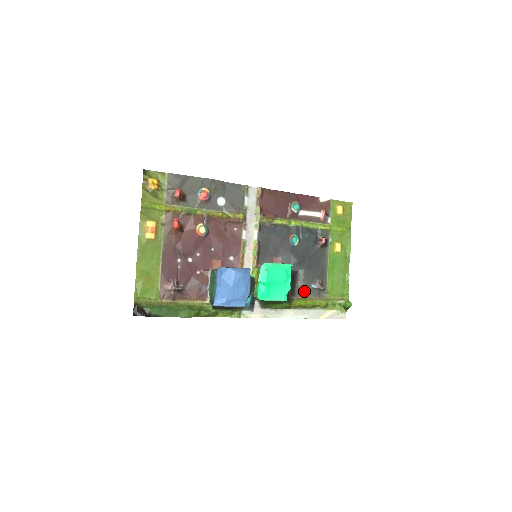
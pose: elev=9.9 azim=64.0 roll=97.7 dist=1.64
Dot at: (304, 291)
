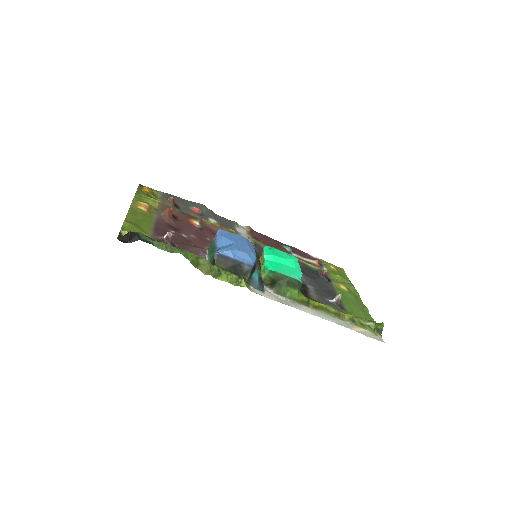
Dot at: (320, 301)
